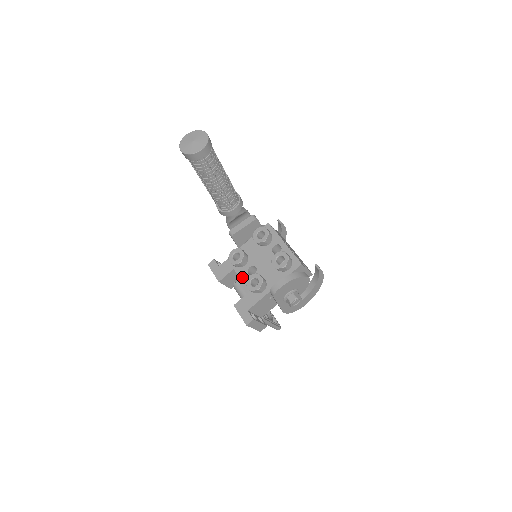
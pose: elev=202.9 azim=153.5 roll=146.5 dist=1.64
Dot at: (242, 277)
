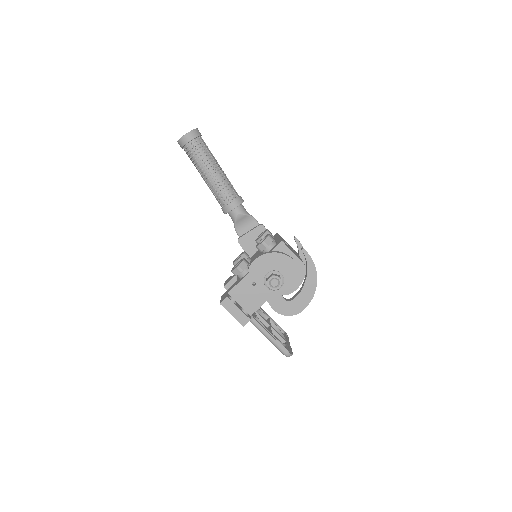
Dot at: occluded
